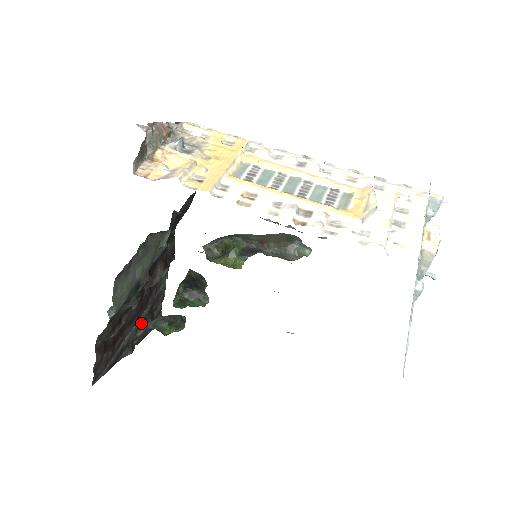
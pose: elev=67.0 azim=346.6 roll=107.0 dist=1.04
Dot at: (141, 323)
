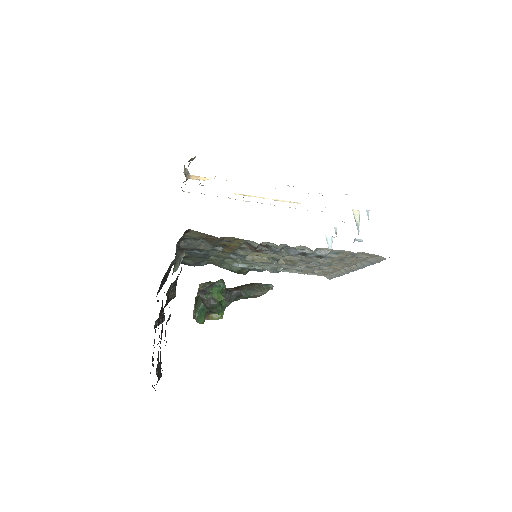
Dot at: (158, 355)
